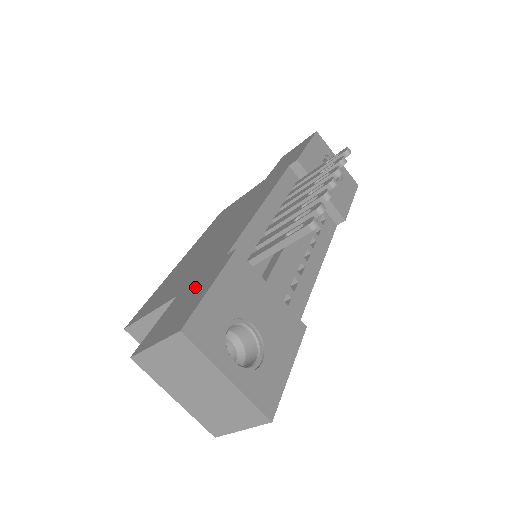
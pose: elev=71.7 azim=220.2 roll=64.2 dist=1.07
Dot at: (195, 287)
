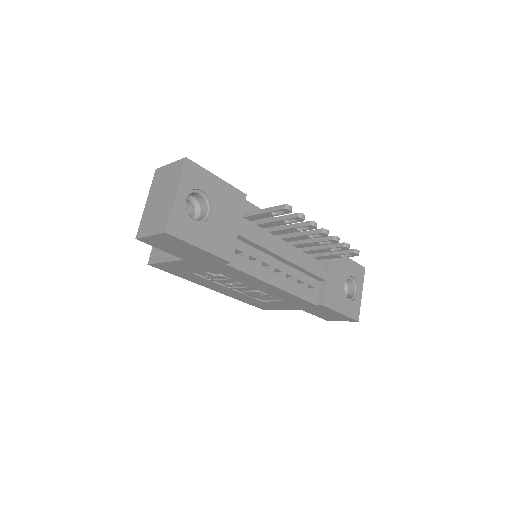
Dot at: occluded
